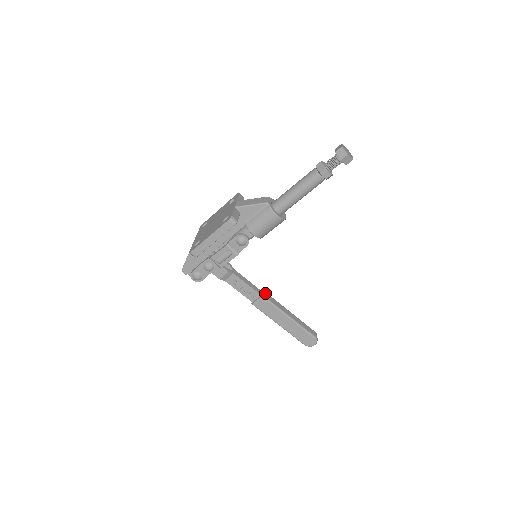
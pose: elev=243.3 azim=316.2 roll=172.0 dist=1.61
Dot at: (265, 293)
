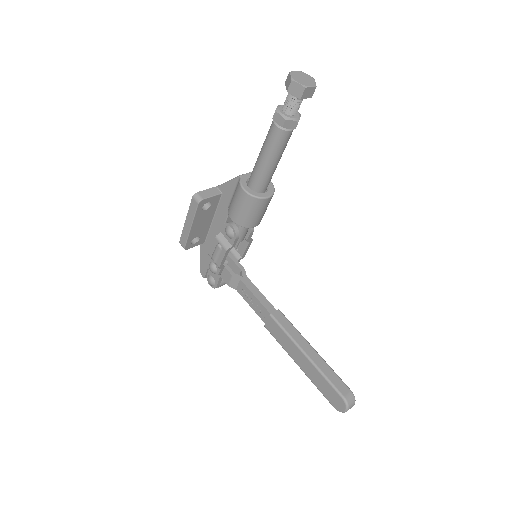
Dot at: (279, 313)
